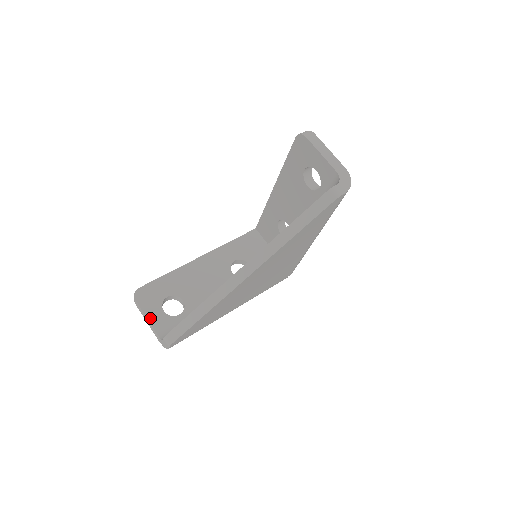
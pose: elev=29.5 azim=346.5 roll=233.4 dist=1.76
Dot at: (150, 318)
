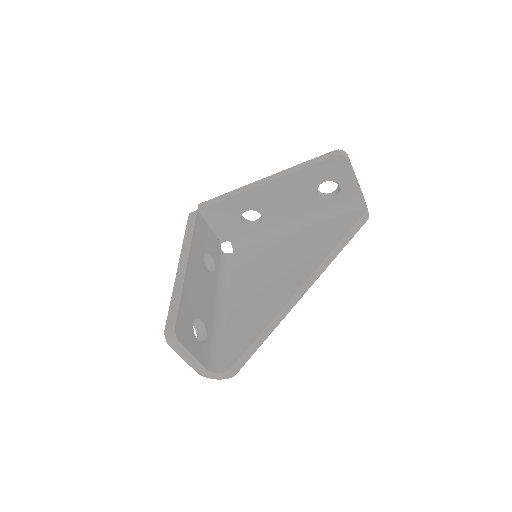
Dot at: (196, 356)
